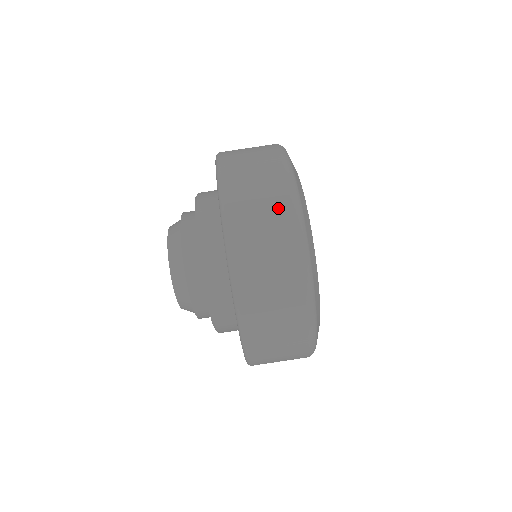
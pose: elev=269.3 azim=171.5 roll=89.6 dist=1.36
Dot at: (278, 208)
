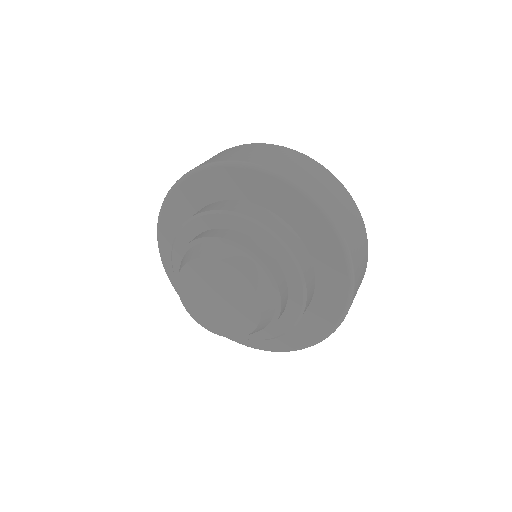
Dot at: (242, 147)
